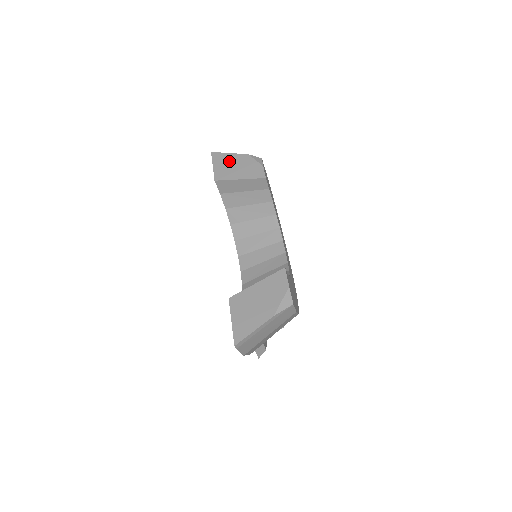
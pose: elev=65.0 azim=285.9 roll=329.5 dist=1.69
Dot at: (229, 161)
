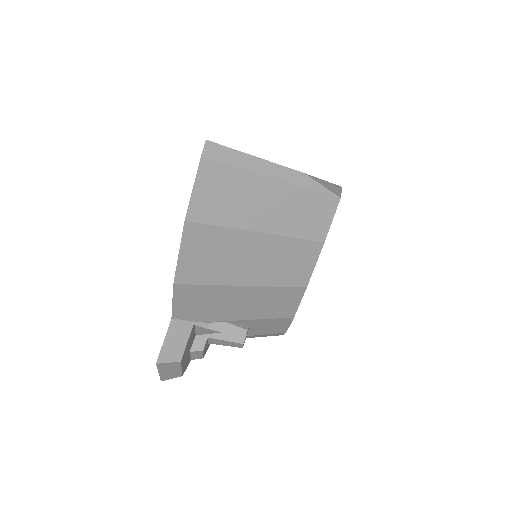
Dot at: occluded
